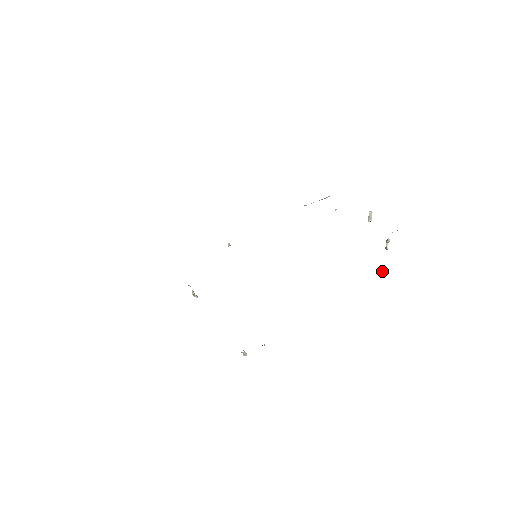
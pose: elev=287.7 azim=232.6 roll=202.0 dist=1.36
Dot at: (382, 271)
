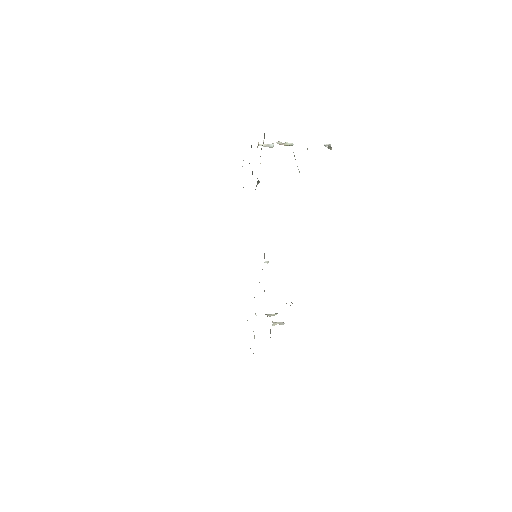
Dot at: (330, 149)
